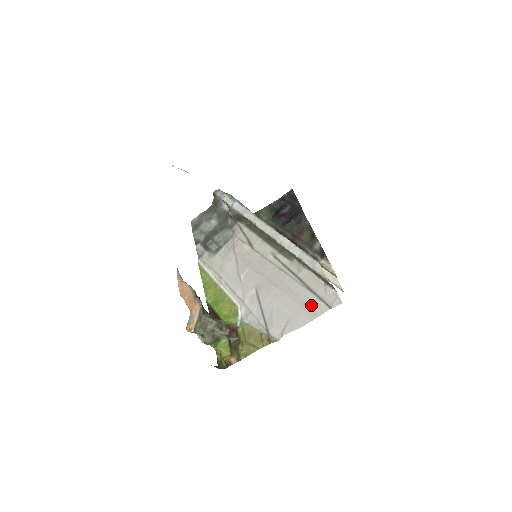
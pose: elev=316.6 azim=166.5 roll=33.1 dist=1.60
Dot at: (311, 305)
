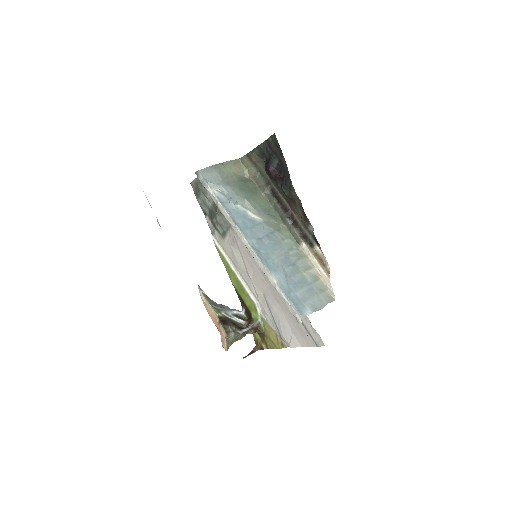
Dot at: (304, 335)
